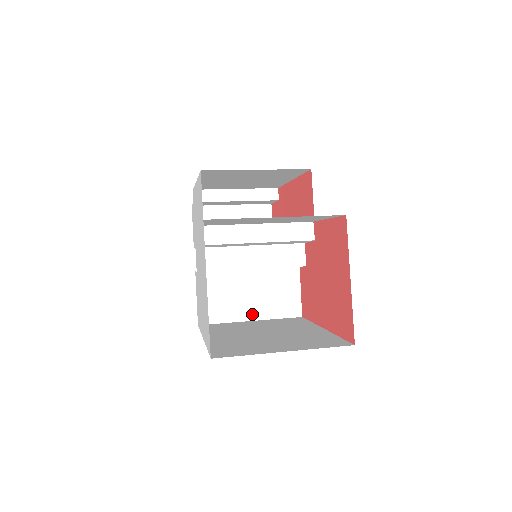
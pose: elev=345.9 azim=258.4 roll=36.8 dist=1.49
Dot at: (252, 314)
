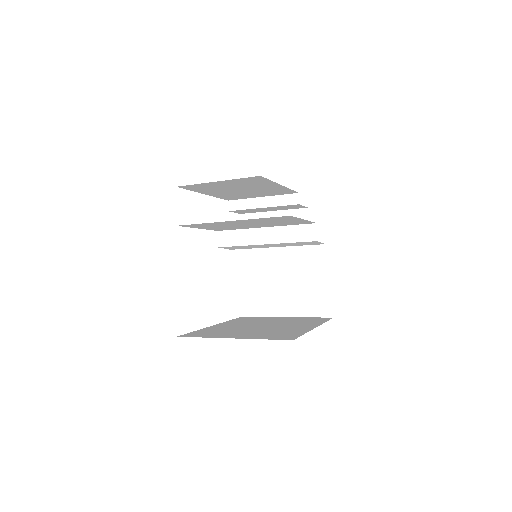
Dot at: (286, 311)
